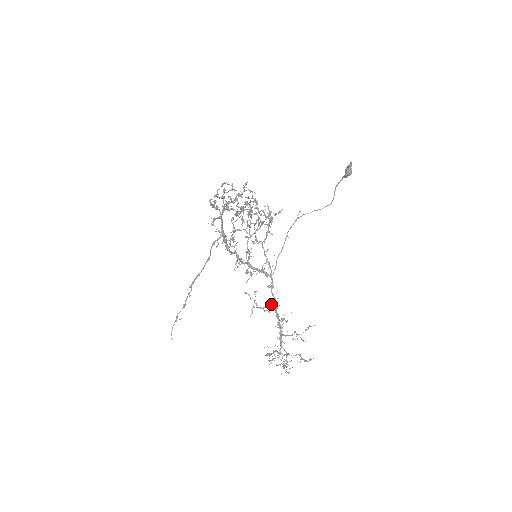
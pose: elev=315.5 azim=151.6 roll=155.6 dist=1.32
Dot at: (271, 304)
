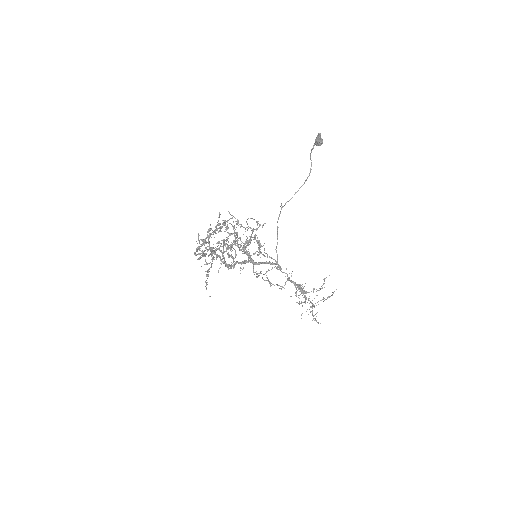
Dot at: occluded
